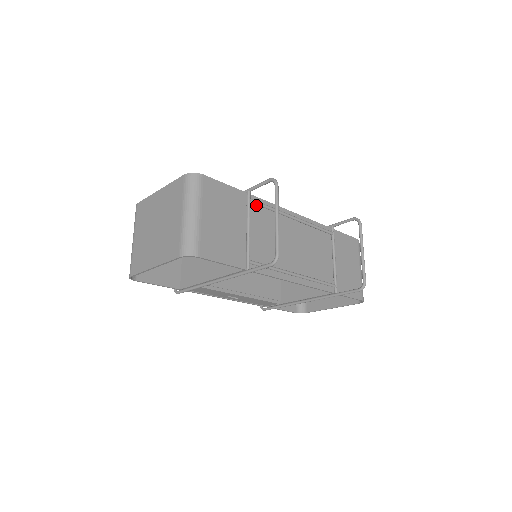
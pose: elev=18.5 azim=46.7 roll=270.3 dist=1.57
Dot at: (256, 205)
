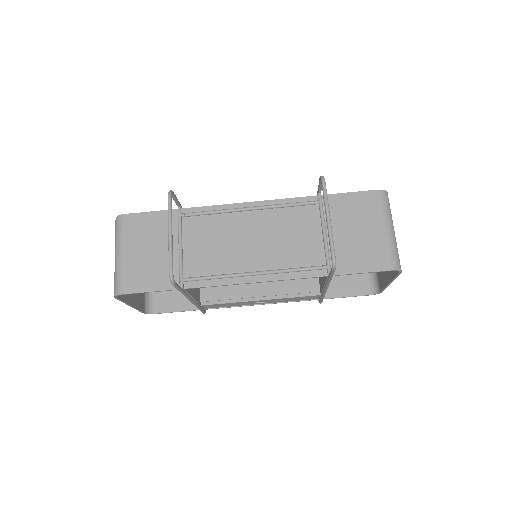
Dot at: (192, 216)
